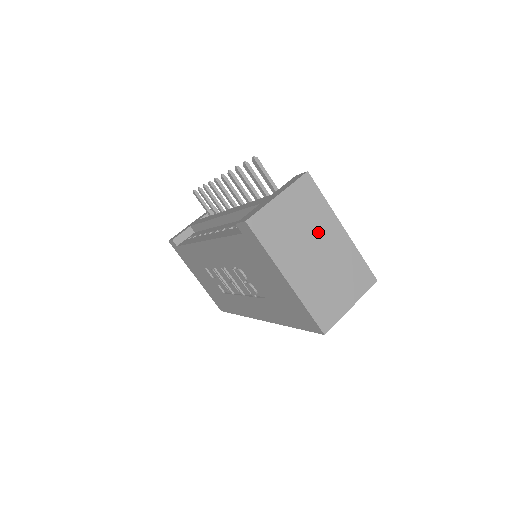
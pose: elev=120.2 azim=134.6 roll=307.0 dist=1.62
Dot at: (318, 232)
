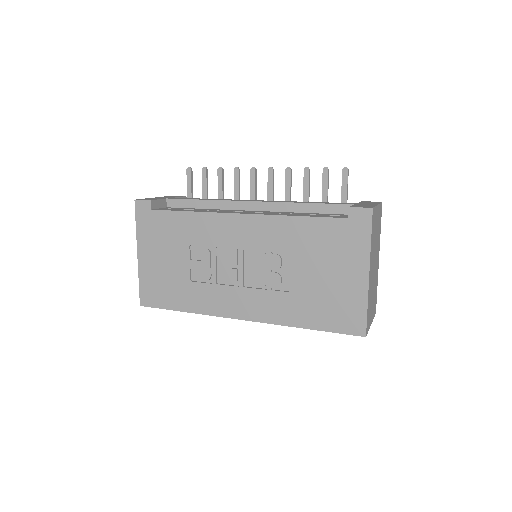
Dot at: (377, 251)
